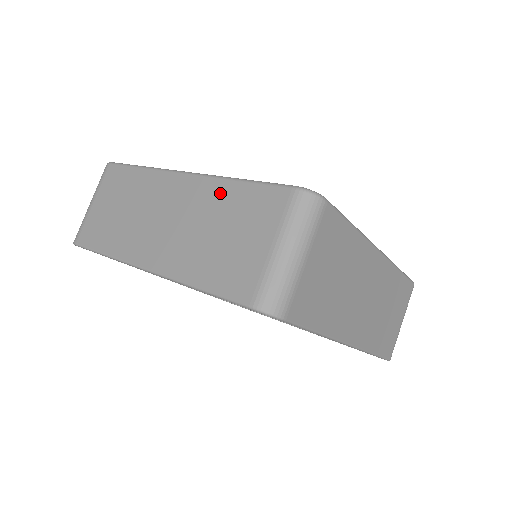
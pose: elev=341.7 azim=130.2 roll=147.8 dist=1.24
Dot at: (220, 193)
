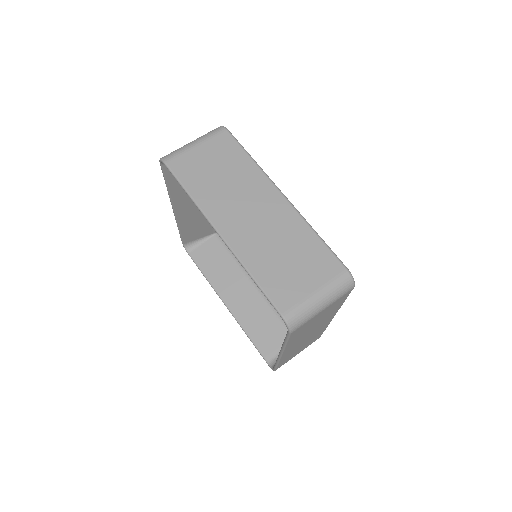
Dot at: occluded
